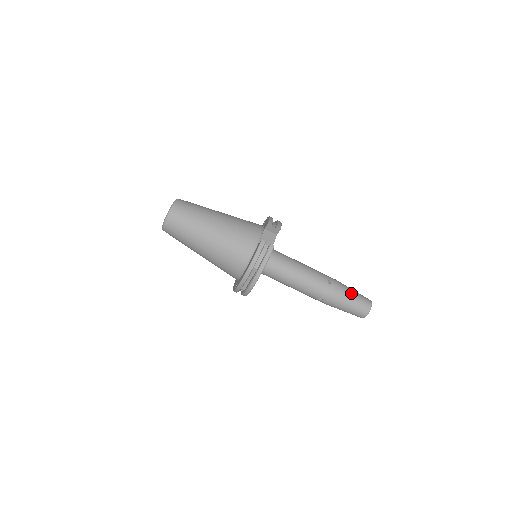
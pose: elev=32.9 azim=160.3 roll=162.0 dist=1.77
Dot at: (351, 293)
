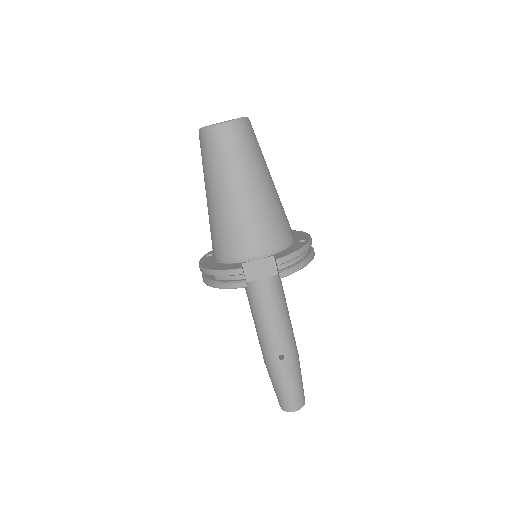
Dot at: (289, 385)
